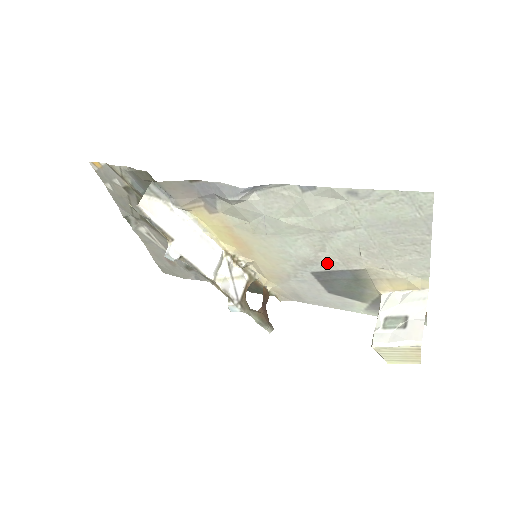
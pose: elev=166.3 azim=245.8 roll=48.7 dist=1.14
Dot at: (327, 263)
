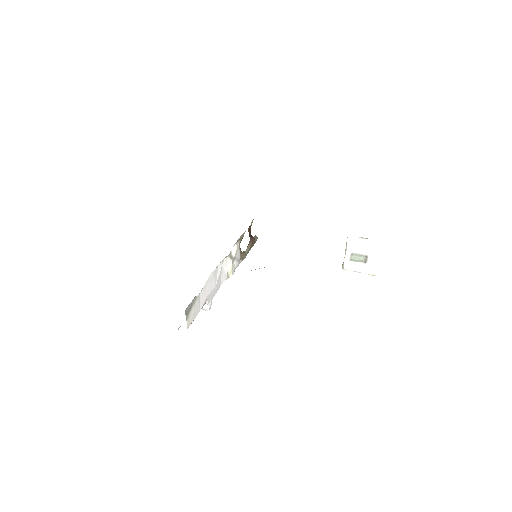
Dot at: occluded
